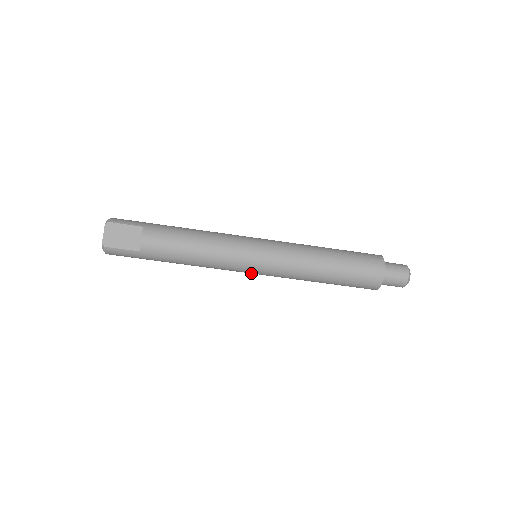
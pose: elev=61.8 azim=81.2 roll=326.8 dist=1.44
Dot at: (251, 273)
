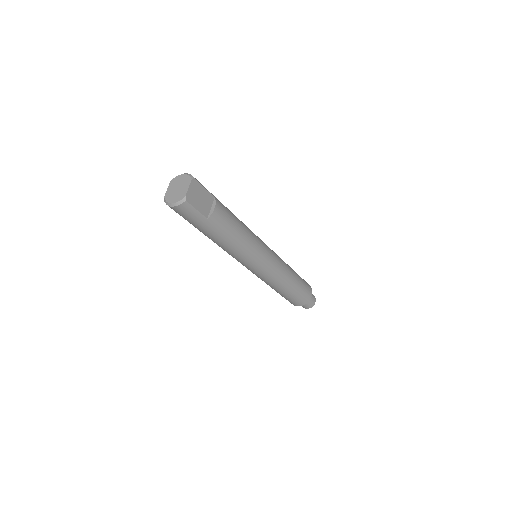
Dot at: (251, 269)
